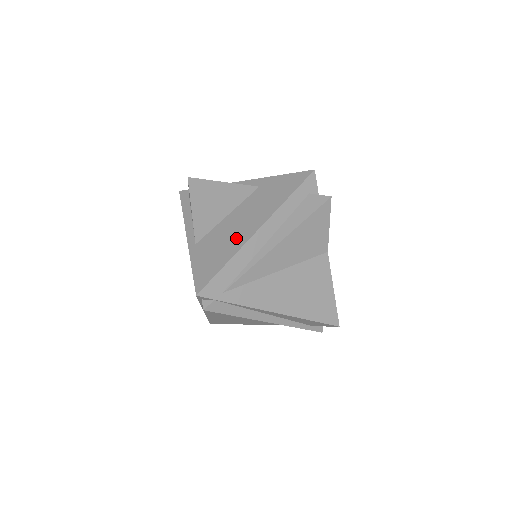
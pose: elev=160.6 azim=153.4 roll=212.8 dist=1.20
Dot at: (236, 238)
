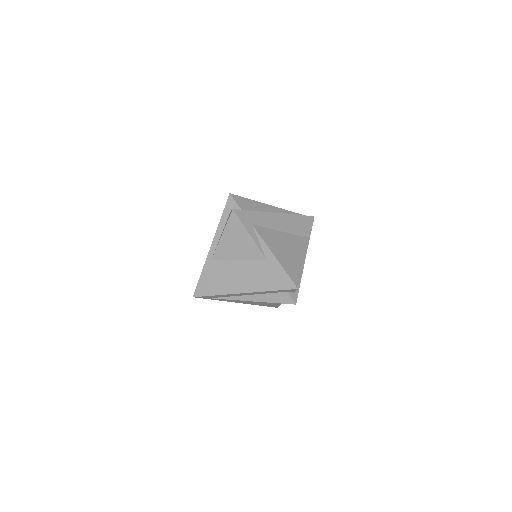
Dot at: (230, 285)
